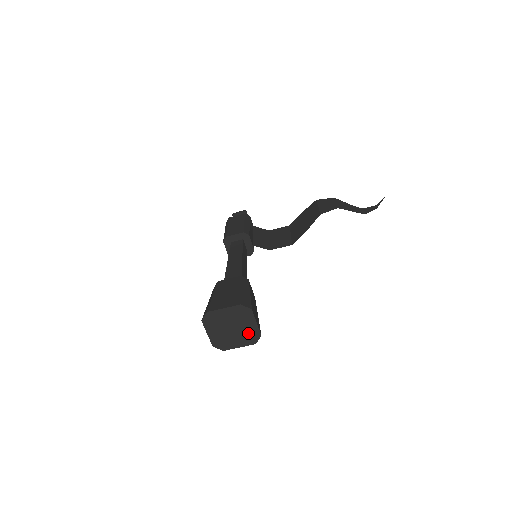
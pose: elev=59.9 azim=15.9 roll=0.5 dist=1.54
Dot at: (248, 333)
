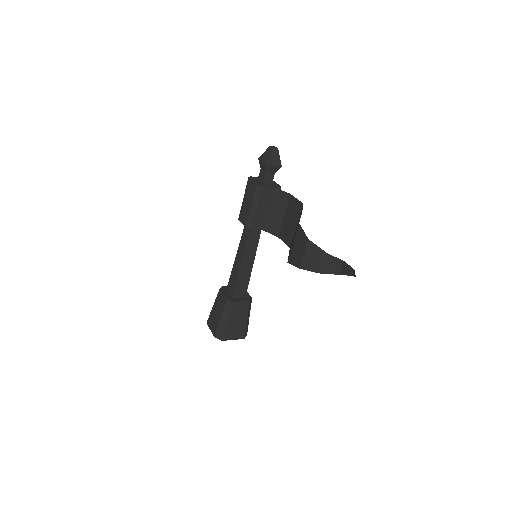
Dot at: occluded
